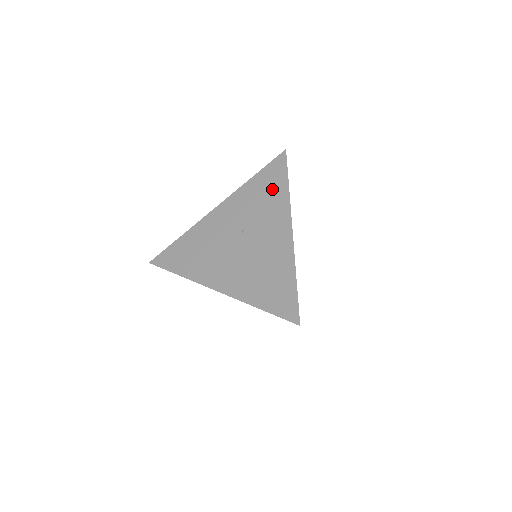
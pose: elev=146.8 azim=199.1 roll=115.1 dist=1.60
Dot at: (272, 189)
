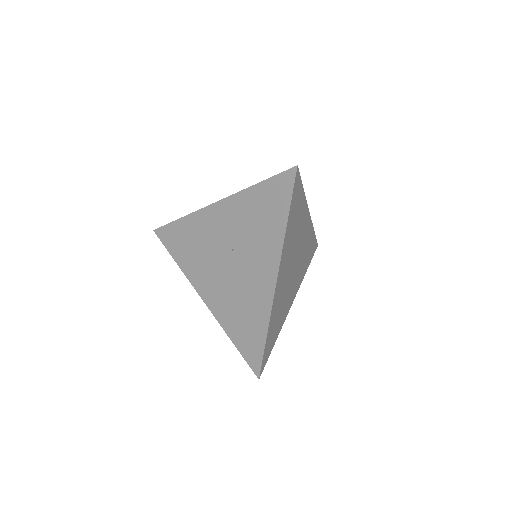
Dot at: (270, 216)
